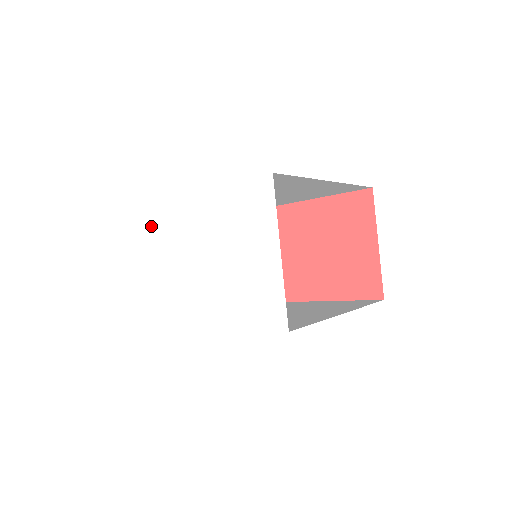
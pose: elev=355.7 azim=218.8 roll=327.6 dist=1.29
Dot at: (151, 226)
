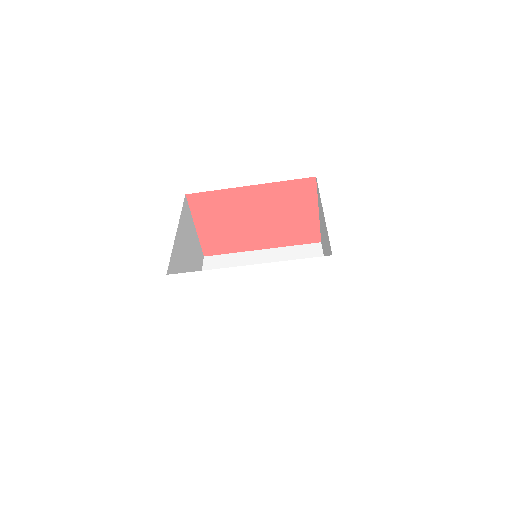
Dot at: (206, 284)
